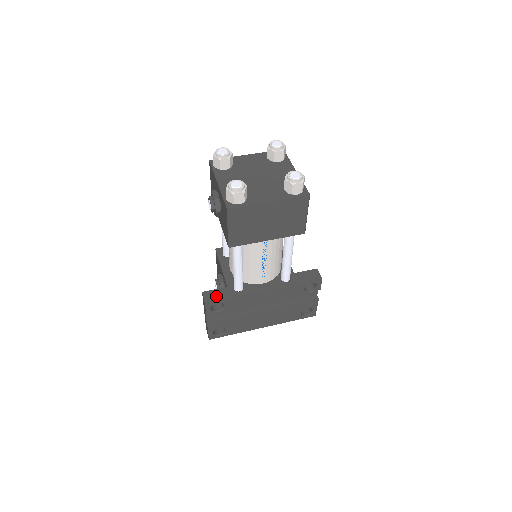
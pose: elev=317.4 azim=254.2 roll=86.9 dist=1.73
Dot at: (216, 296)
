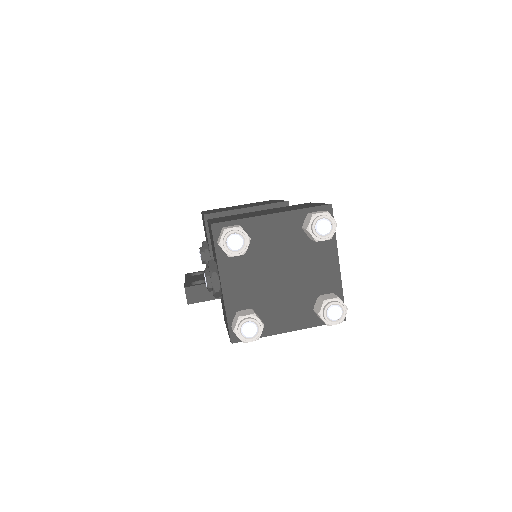
Dot at: (201, 295)
